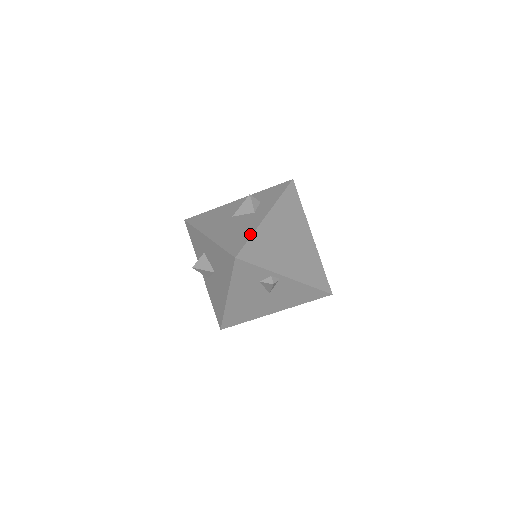
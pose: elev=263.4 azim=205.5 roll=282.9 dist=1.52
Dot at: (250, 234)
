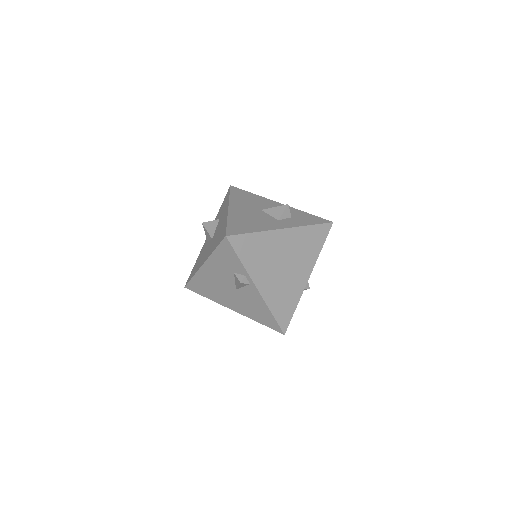
Dot at: (256, 230)
